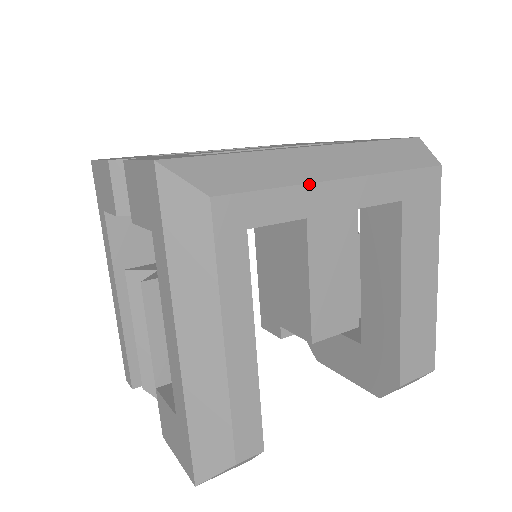
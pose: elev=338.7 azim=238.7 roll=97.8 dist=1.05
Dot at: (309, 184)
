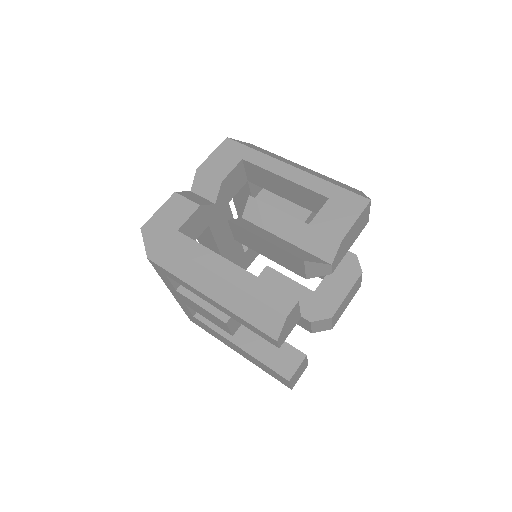
Dot at: occluded
